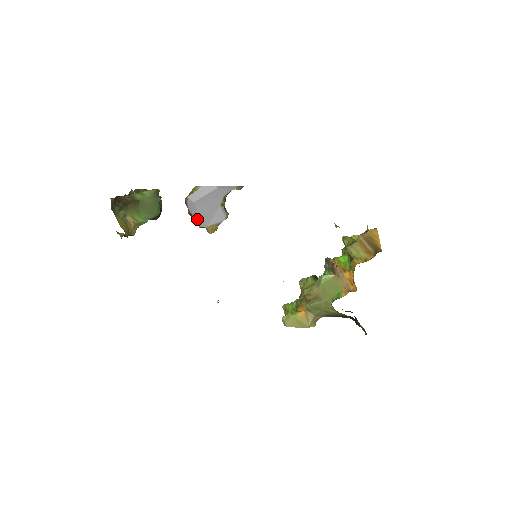
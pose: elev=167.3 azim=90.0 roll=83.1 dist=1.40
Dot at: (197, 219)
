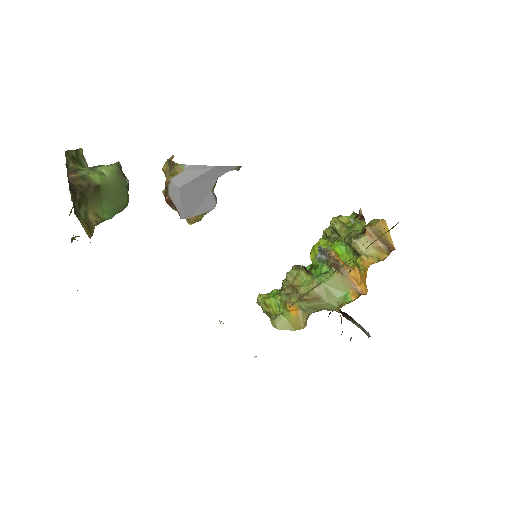
Dot at: (180, 209)
